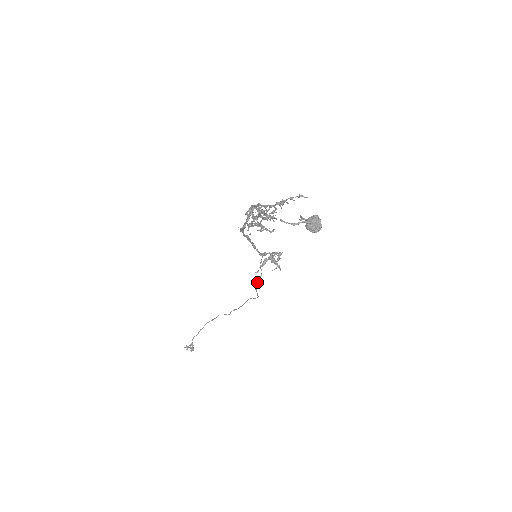
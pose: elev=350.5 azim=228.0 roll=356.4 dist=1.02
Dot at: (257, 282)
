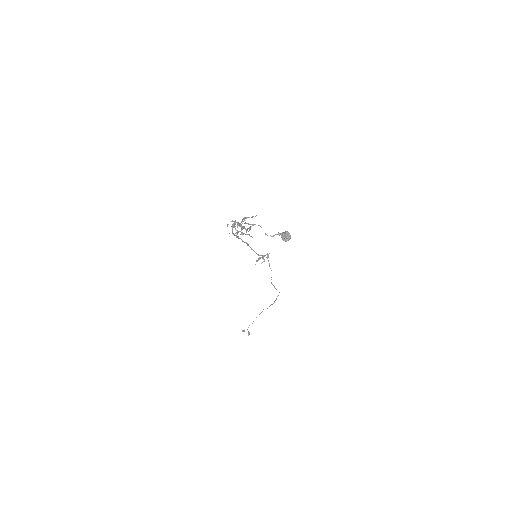
Dot at: (271, 279)
